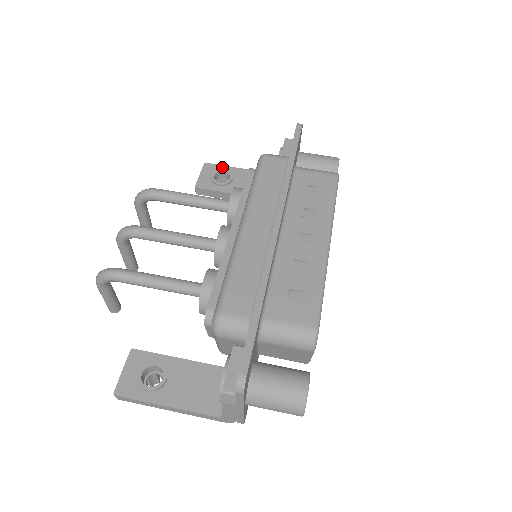
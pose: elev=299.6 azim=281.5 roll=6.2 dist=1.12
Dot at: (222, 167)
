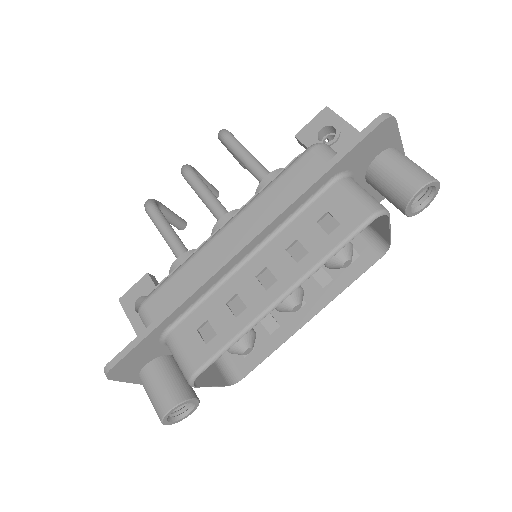
Dot at: (339, 120)
